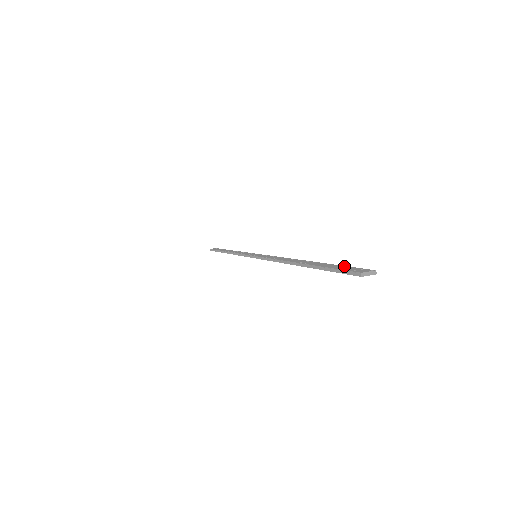
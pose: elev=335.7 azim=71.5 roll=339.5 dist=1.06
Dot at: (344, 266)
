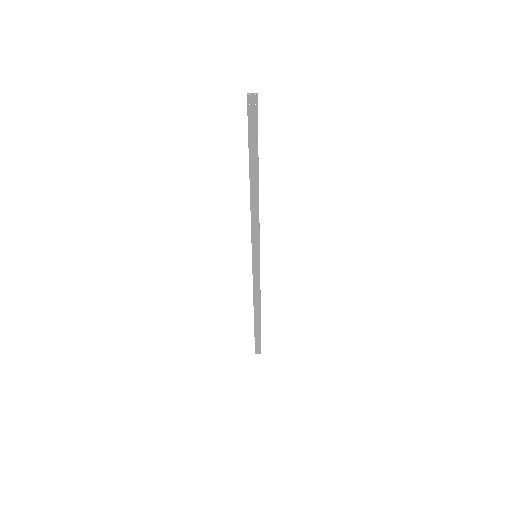
Dot at: (256, 126)
